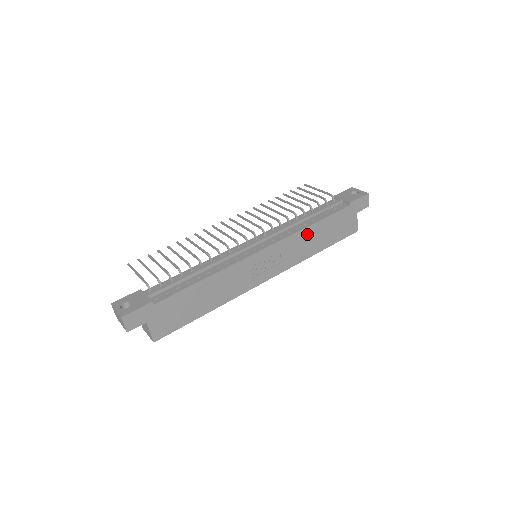
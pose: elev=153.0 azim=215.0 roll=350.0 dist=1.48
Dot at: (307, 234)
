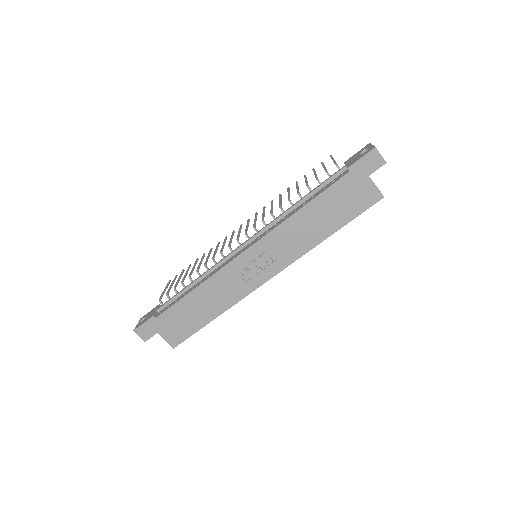
Dot at: (298, 222)
